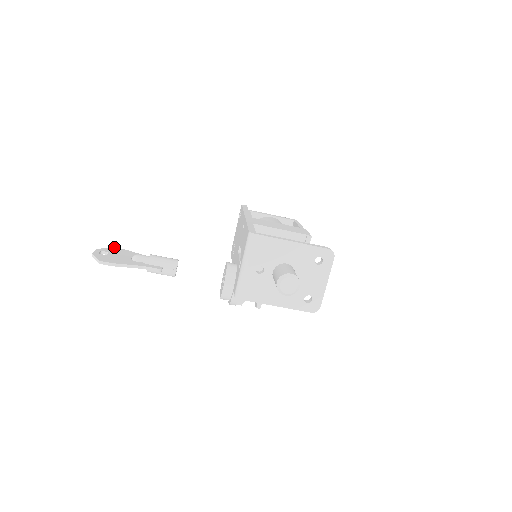
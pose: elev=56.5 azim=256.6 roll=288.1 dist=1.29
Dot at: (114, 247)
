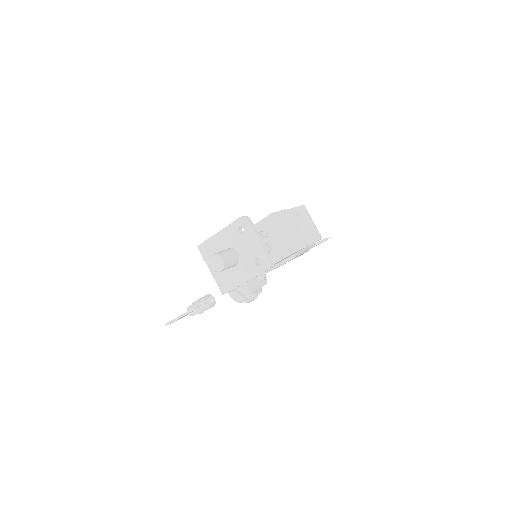
Dot at: occluded
